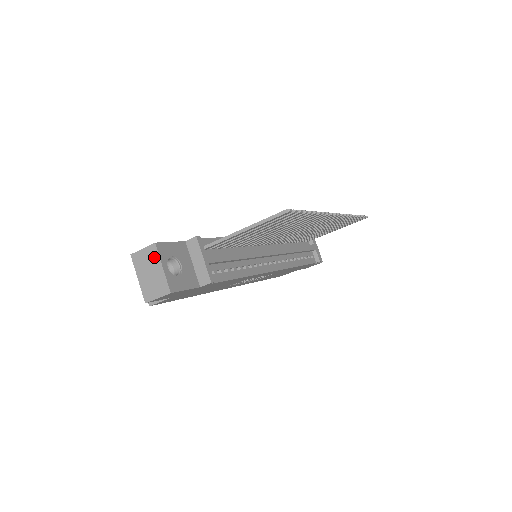
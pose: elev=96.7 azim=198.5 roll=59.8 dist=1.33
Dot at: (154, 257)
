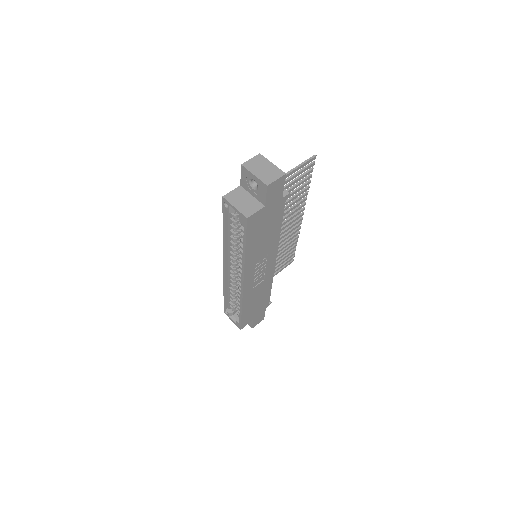
Dot at: (263, 160)
